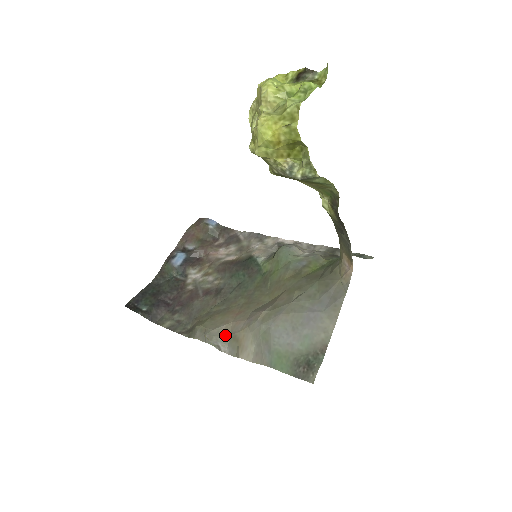
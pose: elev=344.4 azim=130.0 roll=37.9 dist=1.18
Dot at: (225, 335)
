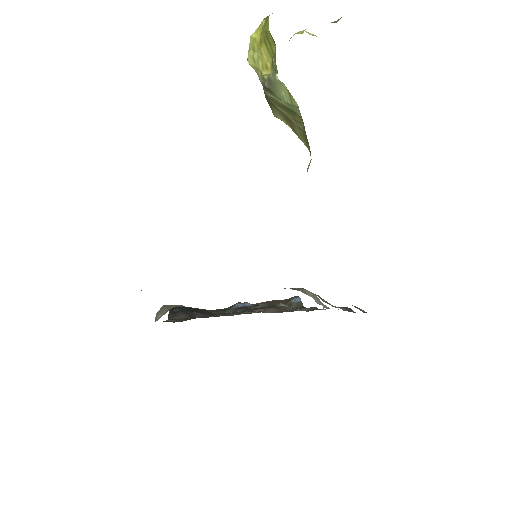
Dot at: (171, 308)
